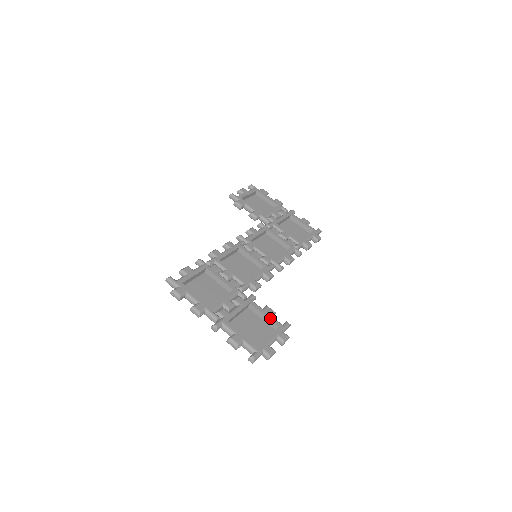
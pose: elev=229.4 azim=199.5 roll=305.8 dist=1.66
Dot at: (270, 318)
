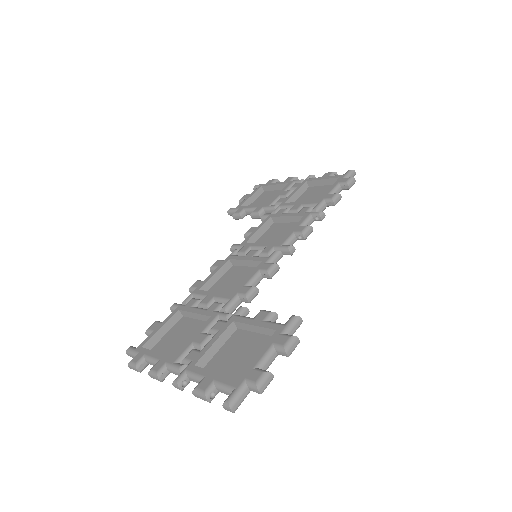
Dot at: (262, 325)
